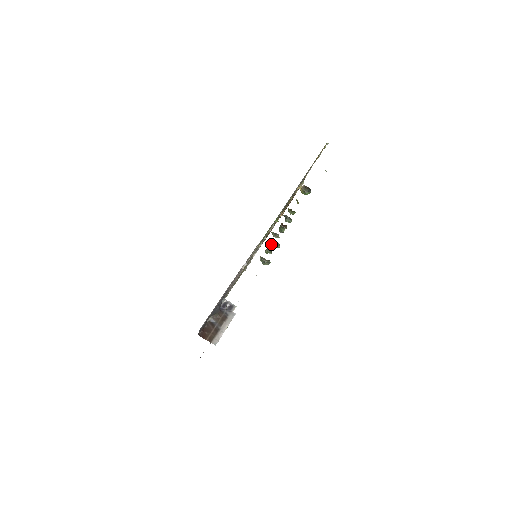
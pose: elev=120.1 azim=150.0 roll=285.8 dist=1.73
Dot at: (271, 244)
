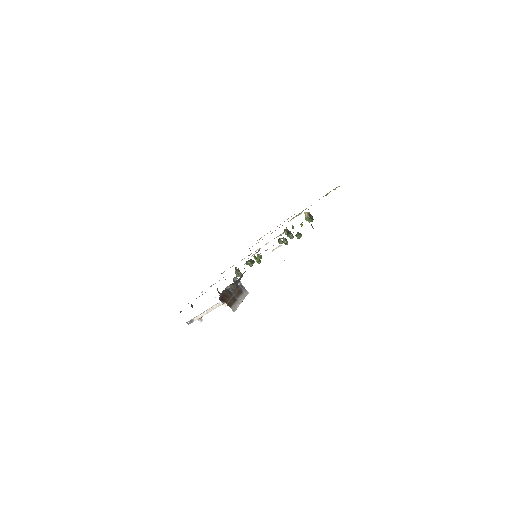
Dot at: (258, 256)
